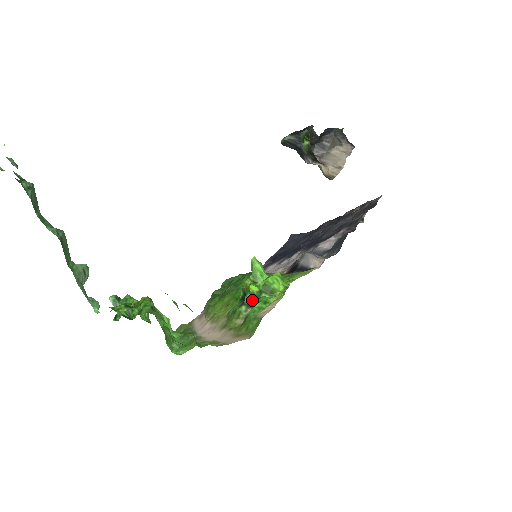
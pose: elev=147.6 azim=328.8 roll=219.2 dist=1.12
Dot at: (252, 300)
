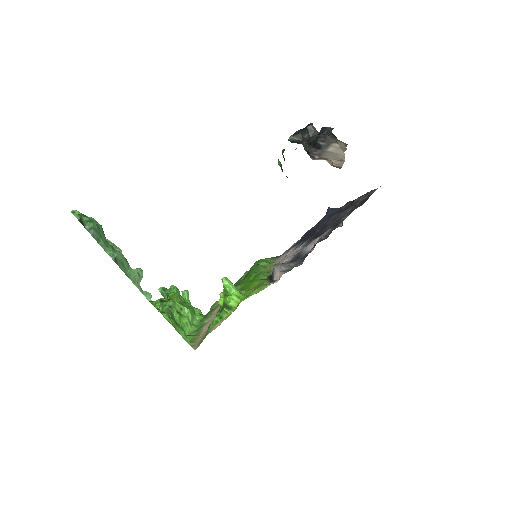
Dot at: occluded
